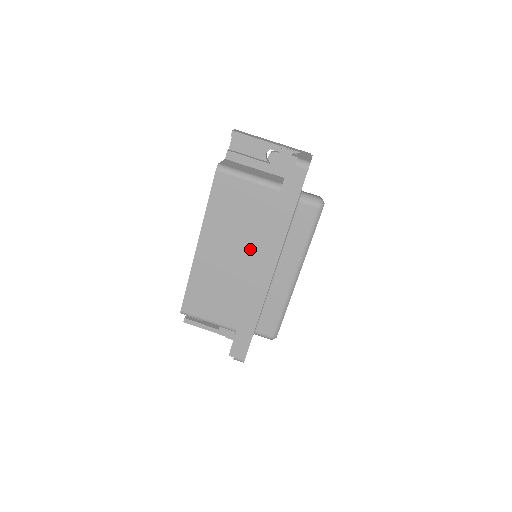
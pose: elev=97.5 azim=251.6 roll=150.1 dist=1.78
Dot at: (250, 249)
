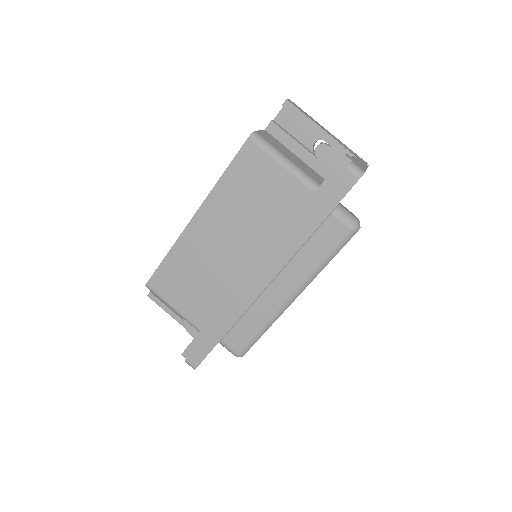
Dot at: (252, 246)
